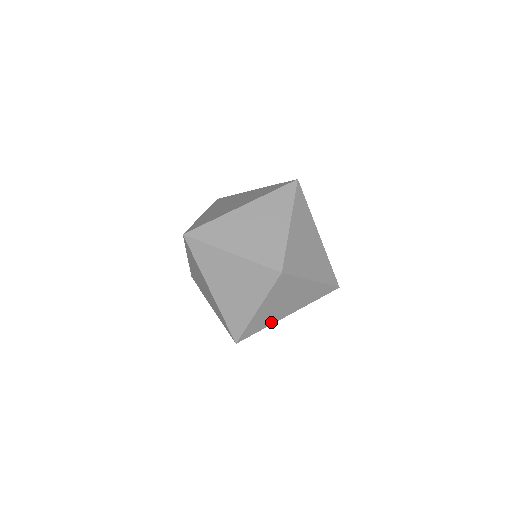
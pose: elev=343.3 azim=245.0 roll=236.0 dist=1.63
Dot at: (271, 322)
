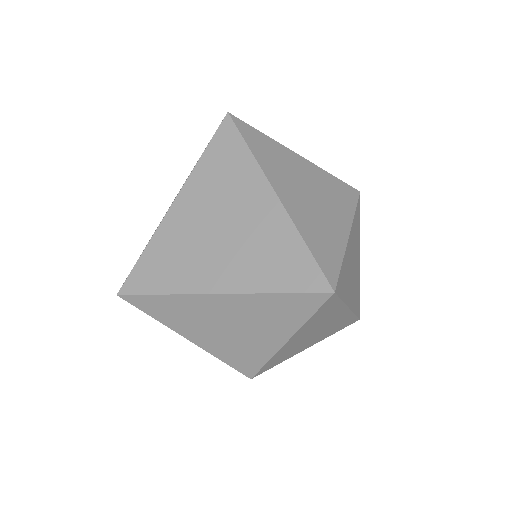
Dot at: occluded
